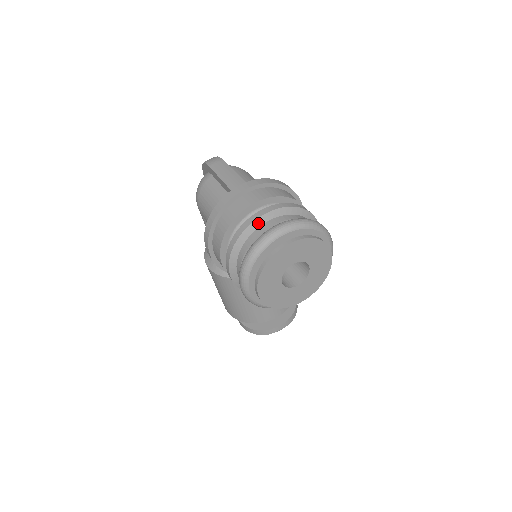
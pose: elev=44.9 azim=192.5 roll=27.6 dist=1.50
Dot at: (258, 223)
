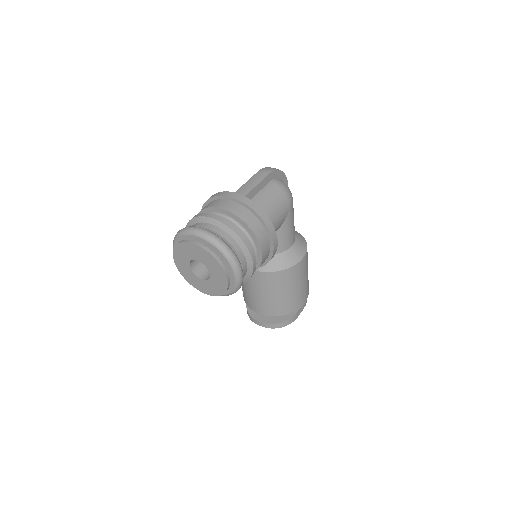
Dot at: (204, 220)
